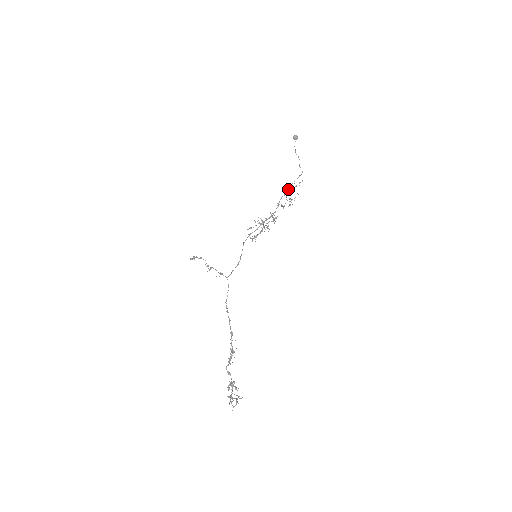
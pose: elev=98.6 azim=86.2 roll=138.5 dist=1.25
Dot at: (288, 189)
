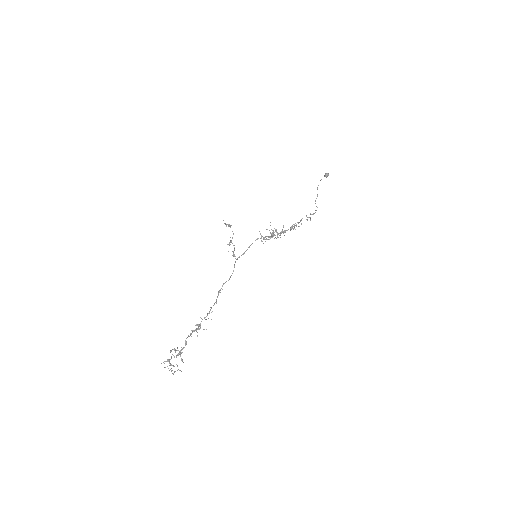
Dot at: occluded
